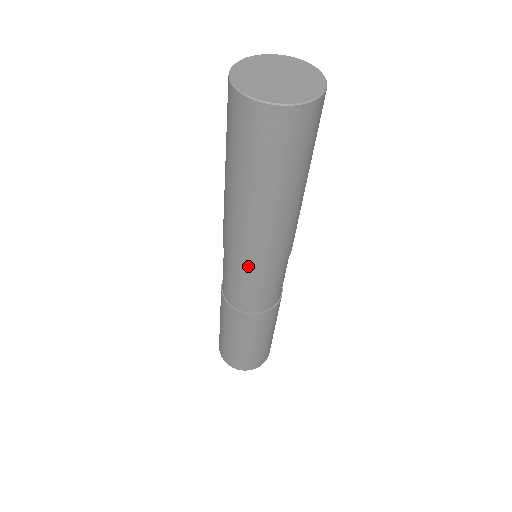
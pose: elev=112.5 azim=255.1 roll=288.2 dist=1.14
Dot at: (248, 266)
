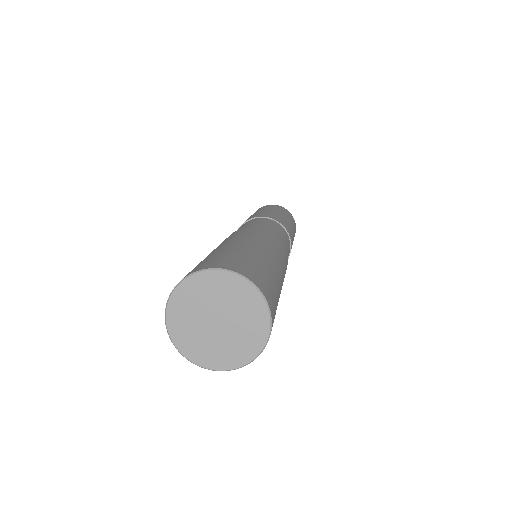
Dot at: occluded
